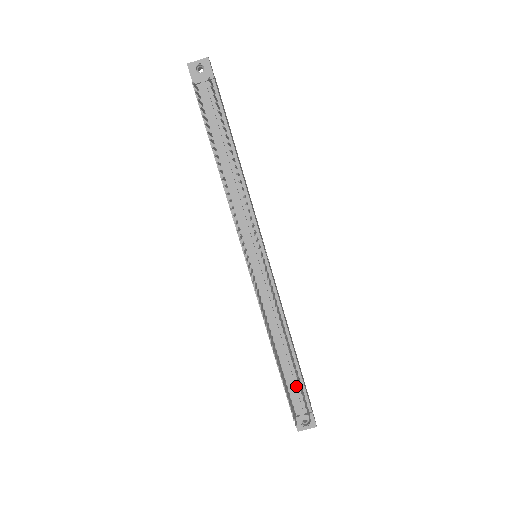
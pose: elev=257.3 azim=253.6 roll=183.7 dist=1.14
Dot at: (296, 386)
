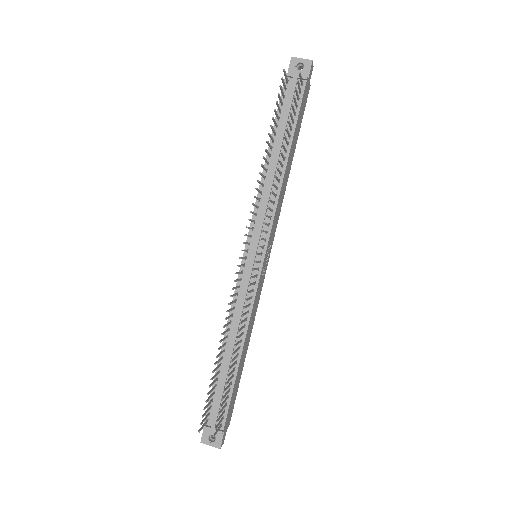
Dot at: occluded
